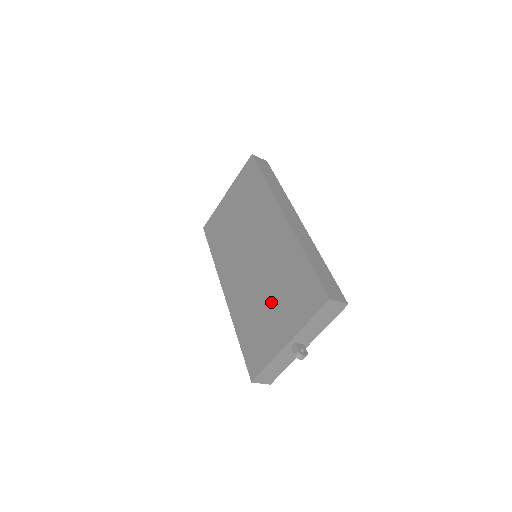
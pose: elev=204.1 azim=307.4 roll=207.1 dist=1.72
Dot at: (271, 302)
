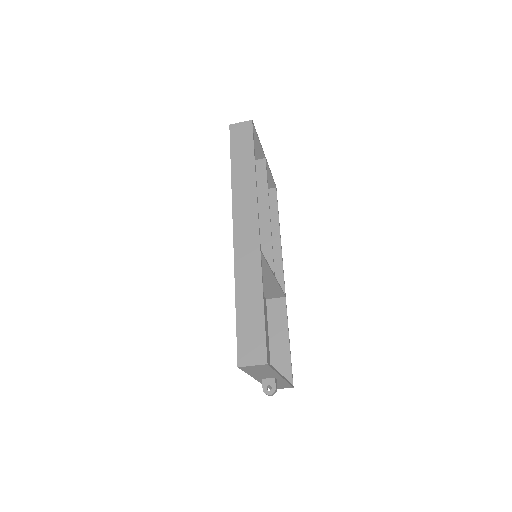
Dot at: occluded
